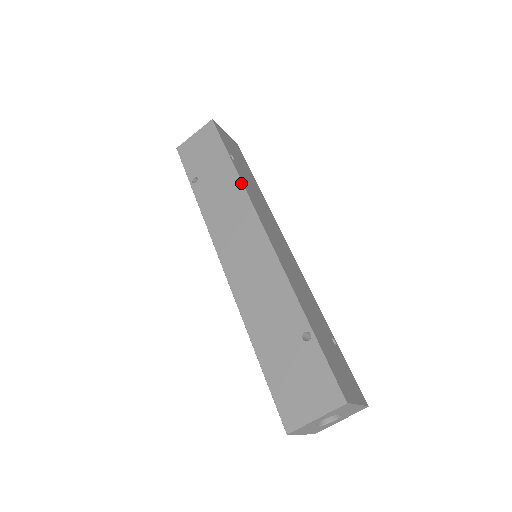
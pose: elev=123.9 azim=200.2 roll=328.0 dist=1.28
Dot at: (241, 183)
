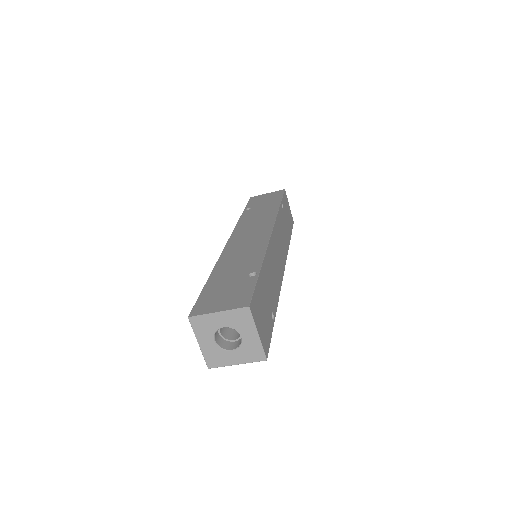
Dot at: (277, 212)
